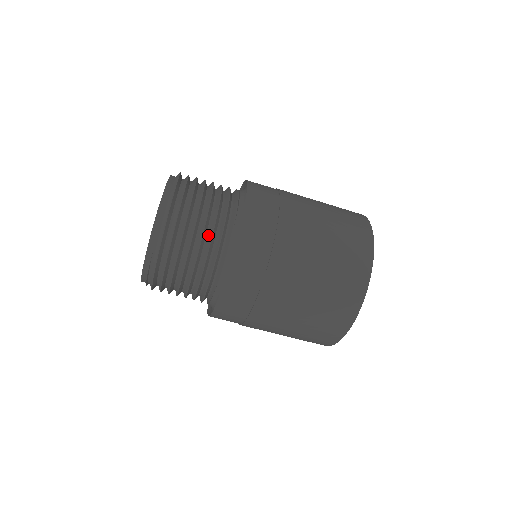
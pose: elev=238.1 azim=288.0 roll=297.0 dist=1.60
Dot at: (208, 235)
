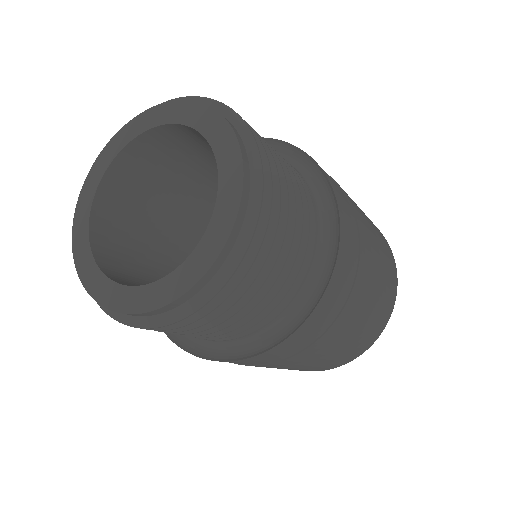
Dot at: occluded
